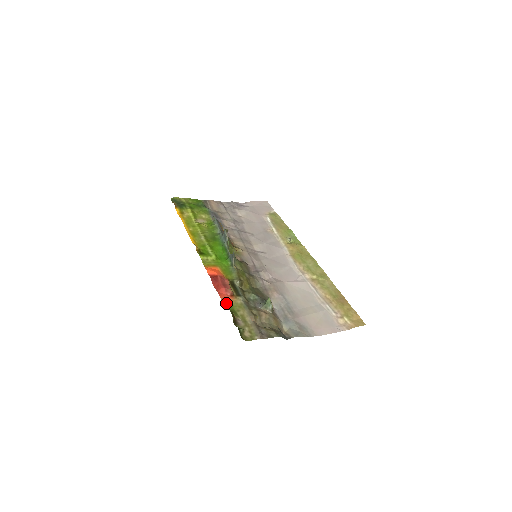
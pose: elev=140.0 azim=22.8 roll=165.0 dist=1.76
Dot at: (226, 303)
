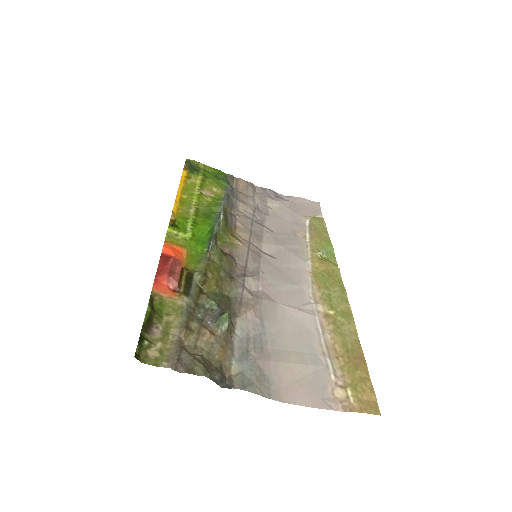
Dot at: (156, 297)
